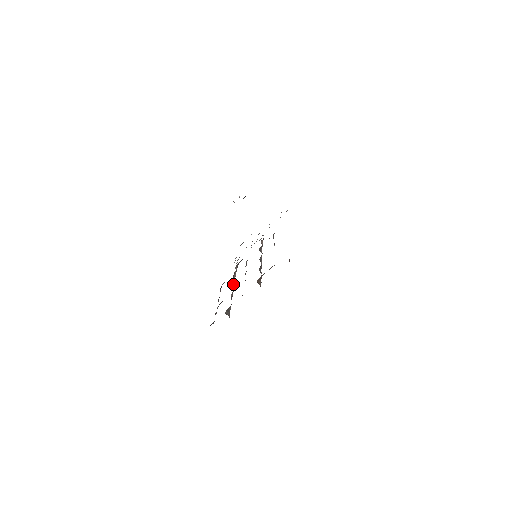
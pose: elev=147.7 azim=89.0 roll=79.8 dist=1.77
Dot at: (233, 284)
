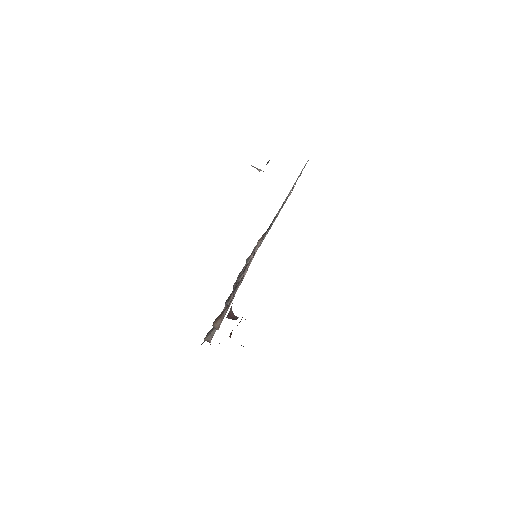
Dot at: occluded
